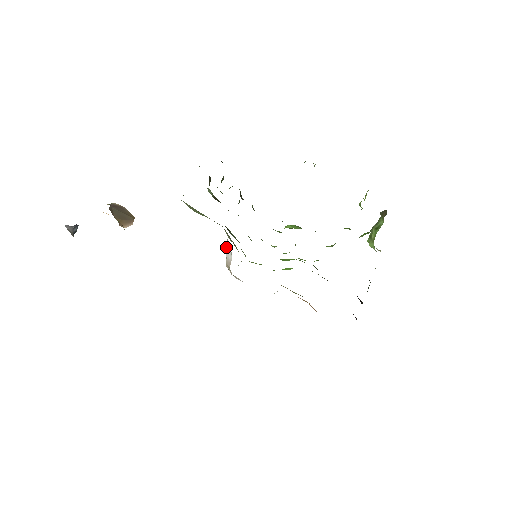
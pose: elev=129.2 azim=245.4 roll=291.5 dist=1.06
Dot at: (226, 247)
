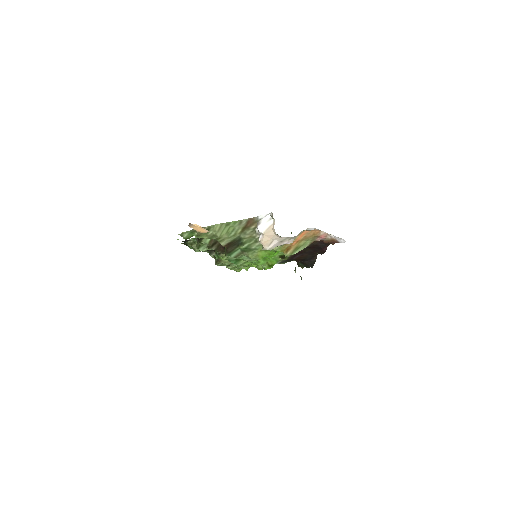
Dot at: (259, 229)
